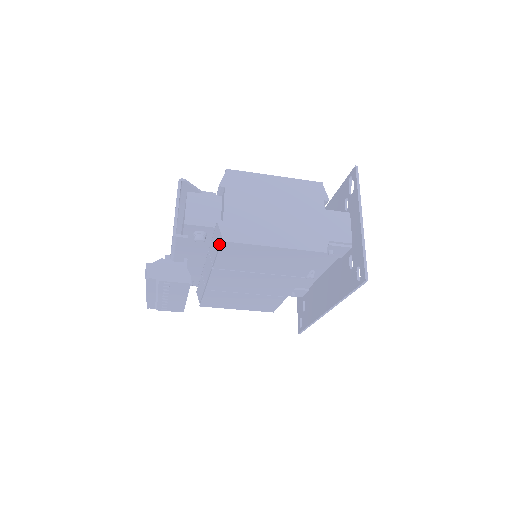
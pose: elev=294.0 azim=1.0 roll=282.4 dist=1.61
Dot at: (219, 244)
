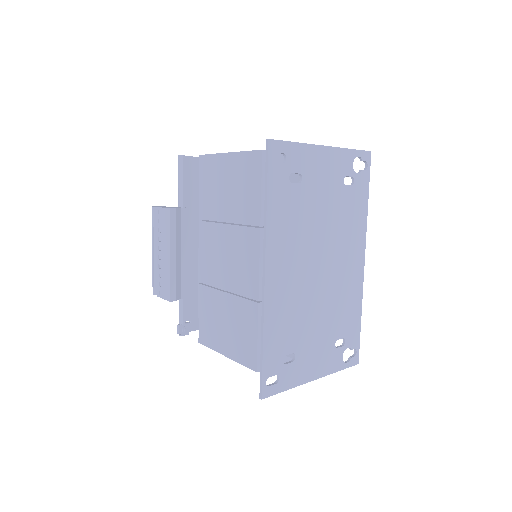
Dot at: occluded
